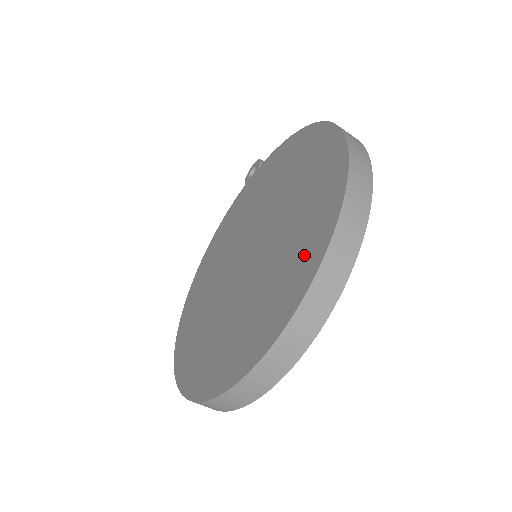
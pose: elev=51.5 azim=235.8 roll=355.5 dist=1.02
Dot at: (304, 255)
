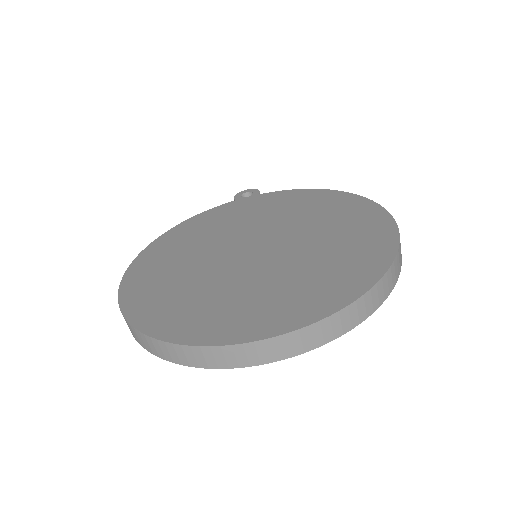
Dot at: (354, 269)
